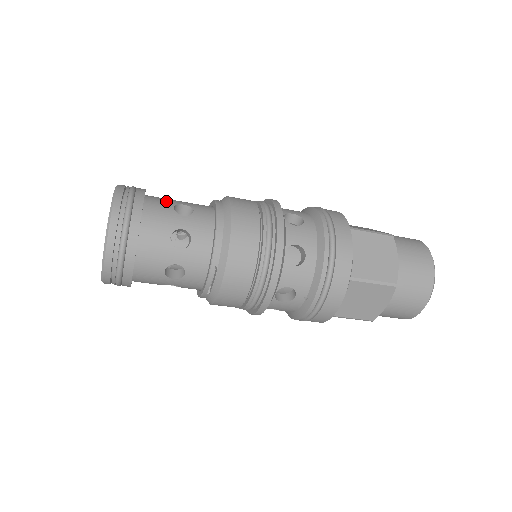
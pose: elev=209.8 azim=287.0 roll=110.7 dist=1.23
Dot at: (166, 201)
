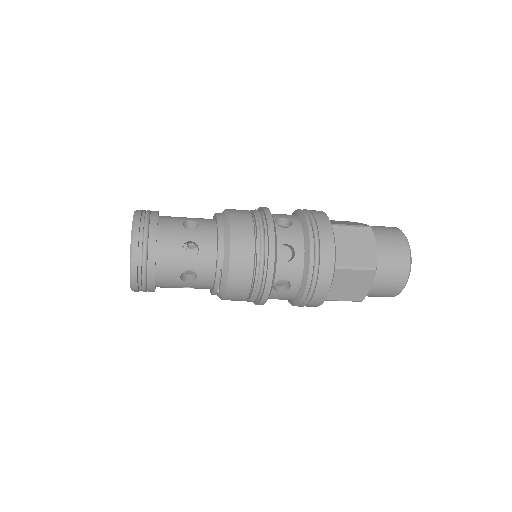
Dot at: (176, 219)
